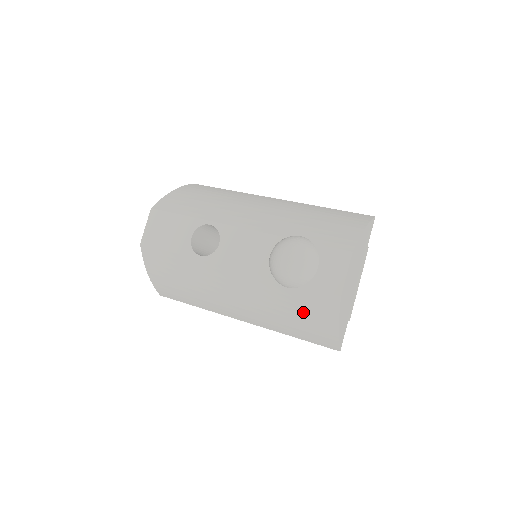
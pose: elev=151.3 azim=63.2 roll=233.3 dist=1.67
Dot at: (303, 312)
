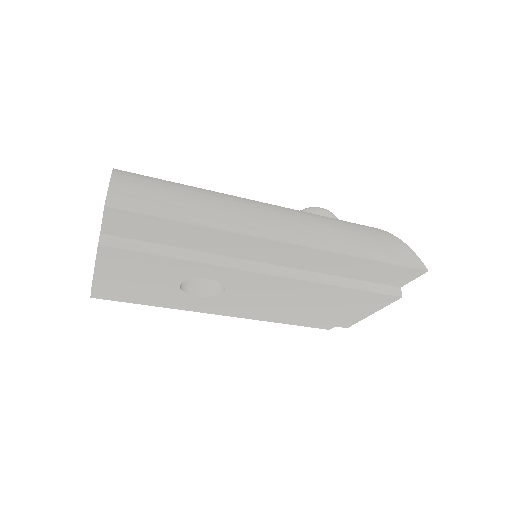
Dot at: (358, 228)
